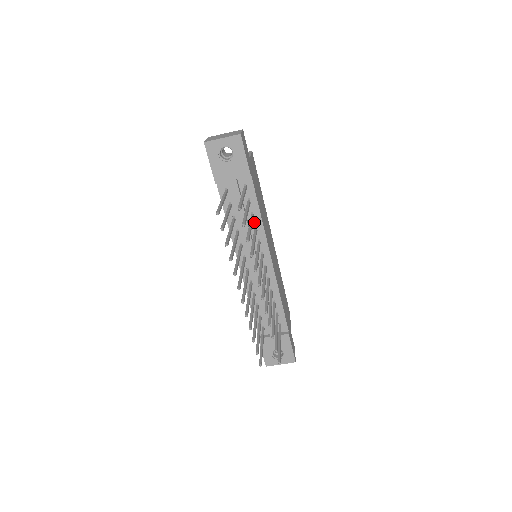
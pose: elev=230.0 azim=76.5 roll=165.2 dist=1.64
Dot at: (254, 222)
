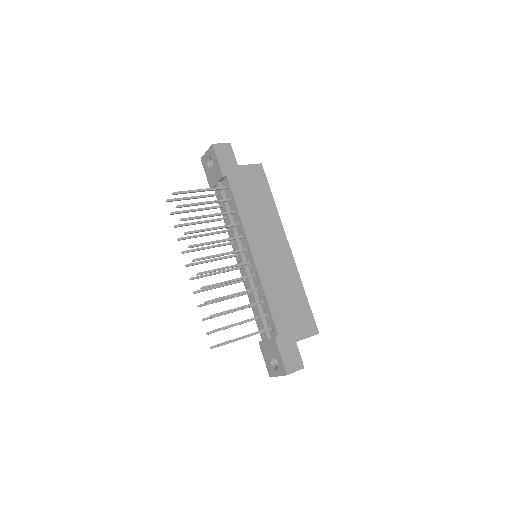
Dot at: (236, 219)
